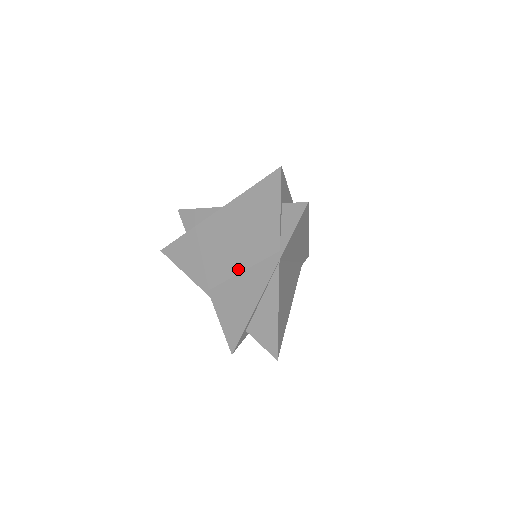
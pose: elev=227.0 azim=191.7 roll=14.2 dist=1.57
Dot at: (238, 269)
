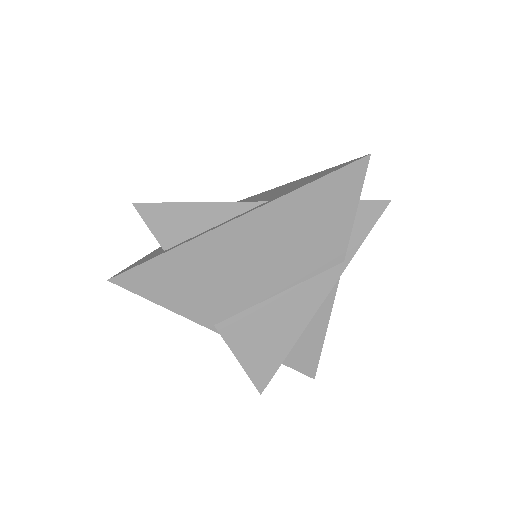
Dot at: (275, 290)
